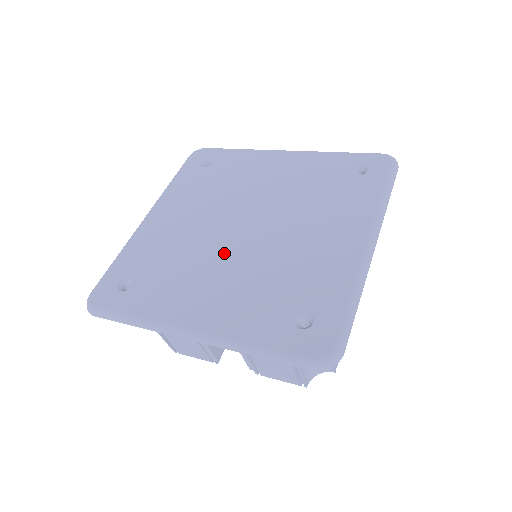
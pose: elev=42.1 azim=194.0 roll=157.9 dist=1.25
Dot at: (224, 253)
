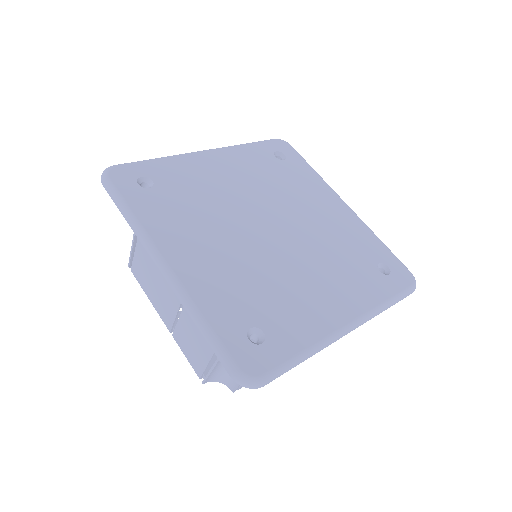
Dot at: (288, 257)
